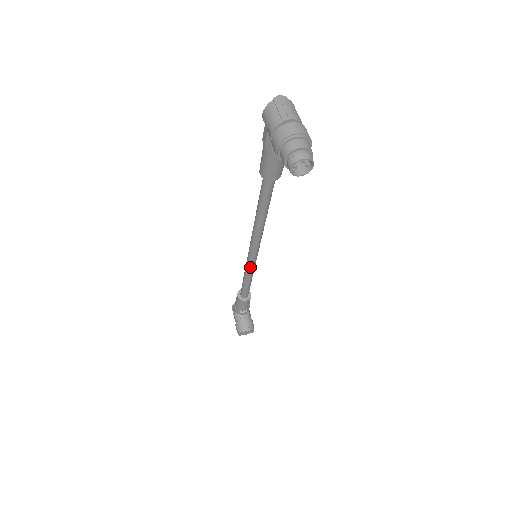
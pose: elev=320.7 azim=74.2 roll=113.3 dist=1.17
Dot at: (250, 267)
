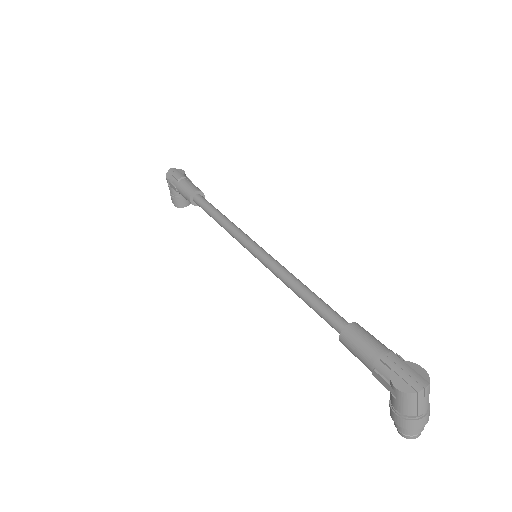
Dot at: occluded
